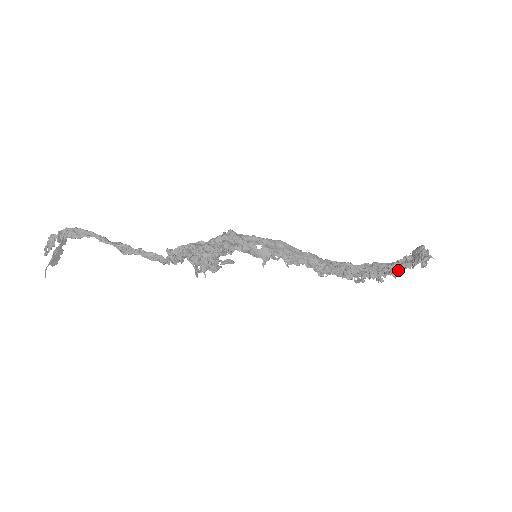
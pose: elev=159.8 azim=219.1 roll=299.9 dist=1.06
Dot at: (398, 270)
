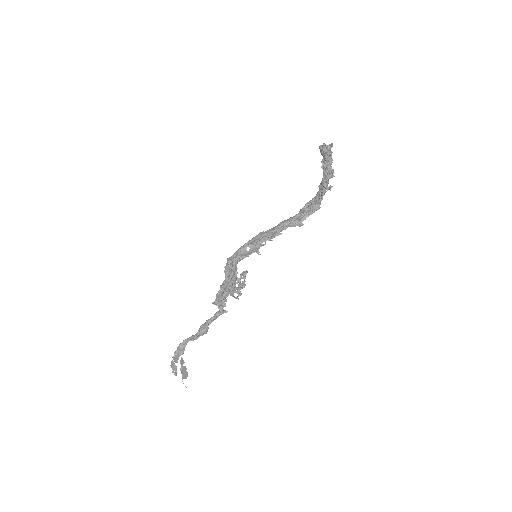
Dot at: (331, 172)
